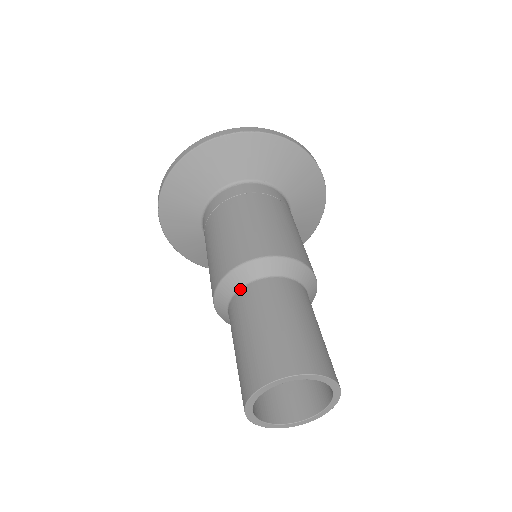
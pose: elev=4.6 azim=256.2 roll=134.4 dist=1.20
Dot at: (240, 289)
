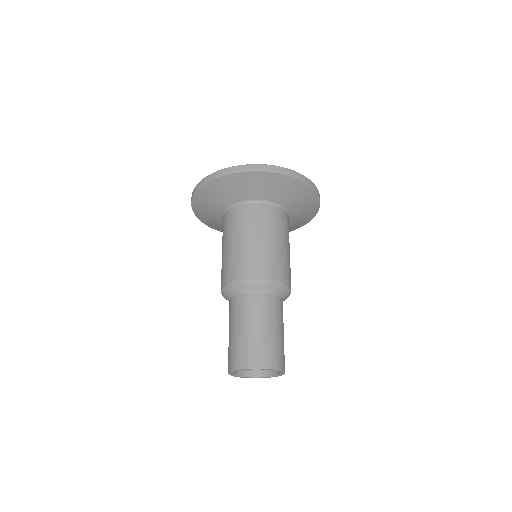
Dot at: (238, 295)
